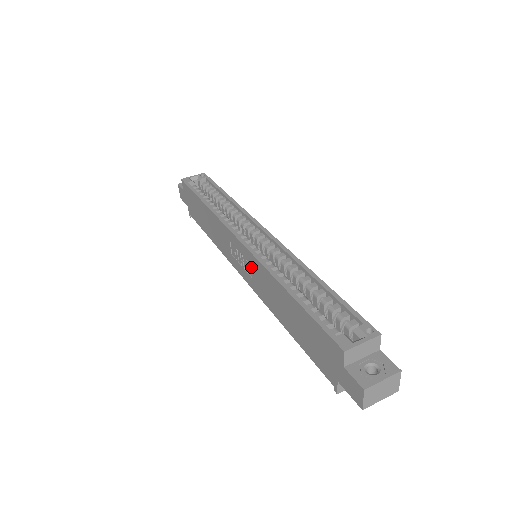
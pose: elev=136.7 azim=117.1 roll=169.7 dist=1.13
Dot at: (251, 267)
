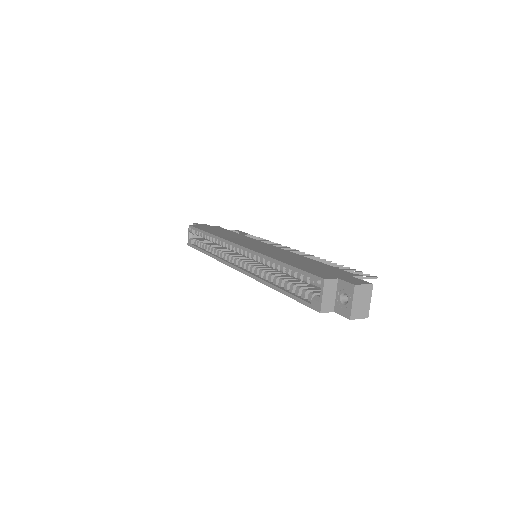
Dot at: occluded
